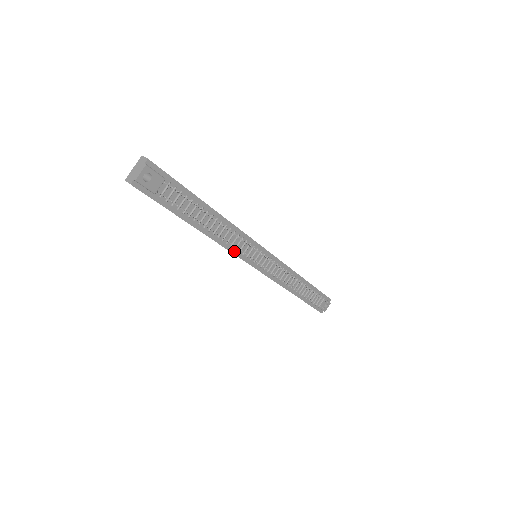
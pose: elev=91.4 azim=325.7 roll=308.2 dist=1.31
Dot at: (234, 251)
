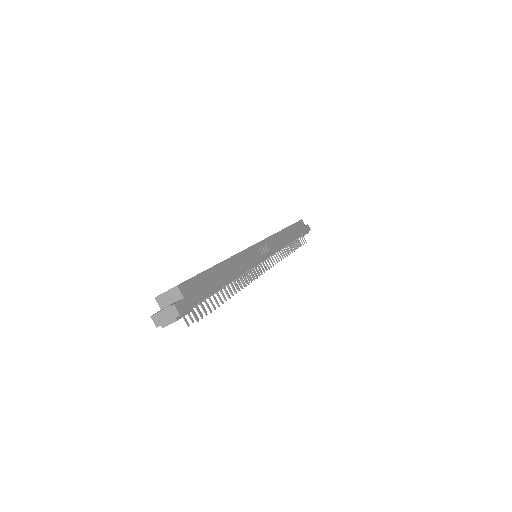
Dot at: occluded
